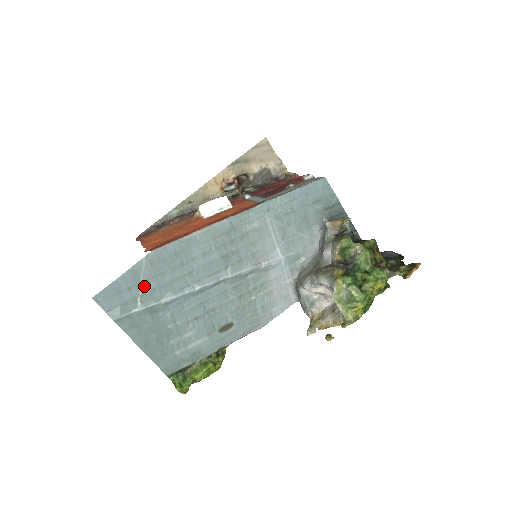
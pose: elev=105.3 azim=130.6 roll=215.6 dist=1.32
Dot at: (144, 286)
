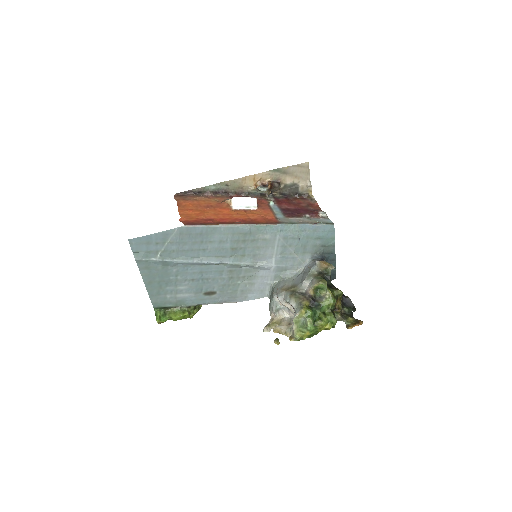
Dot at: (168, 246)
